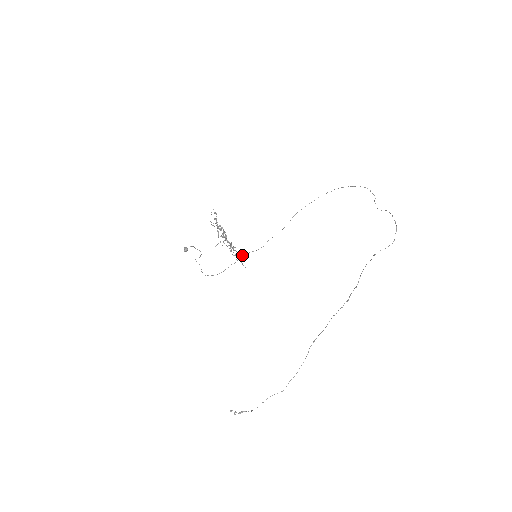
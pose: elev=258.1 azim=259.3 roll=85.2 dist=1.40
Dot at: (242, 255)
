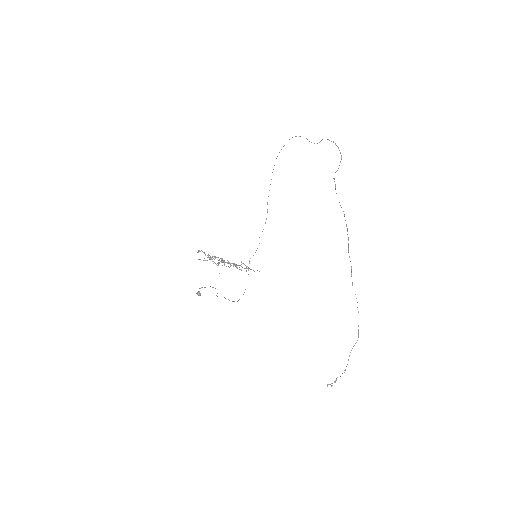
Dot at: occluded
